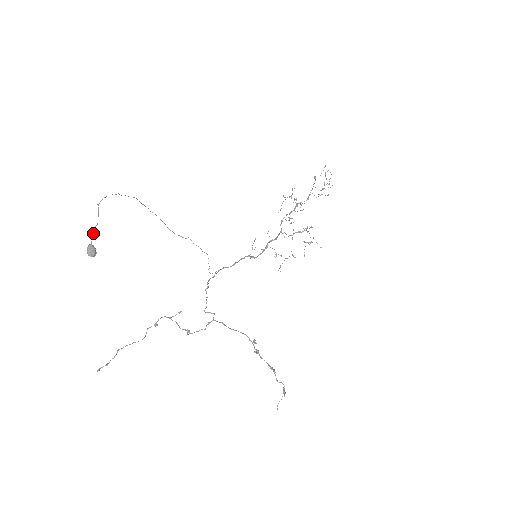
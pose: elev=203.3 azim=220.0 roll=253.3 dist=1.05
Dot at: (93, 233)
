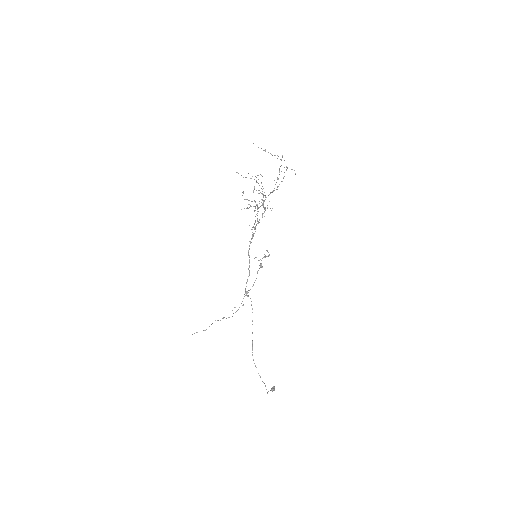
Dot at: occluded
